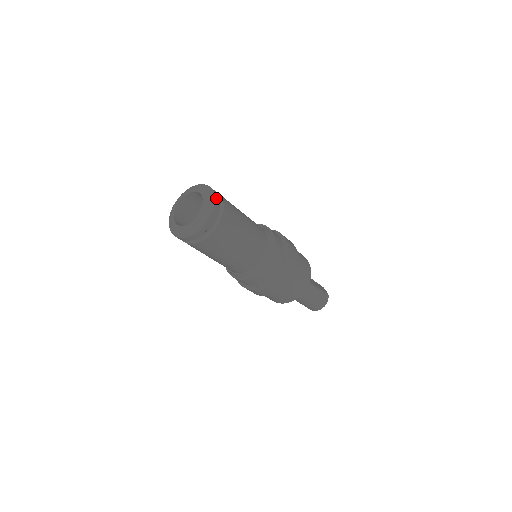
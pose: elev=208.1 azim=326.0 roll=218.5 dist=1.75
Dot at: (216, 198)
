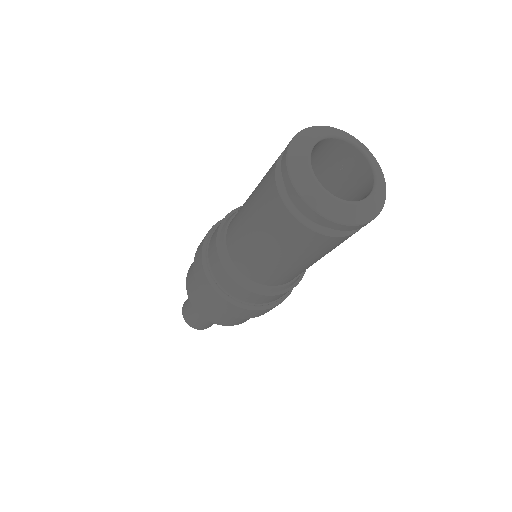
Dot at: occluded
